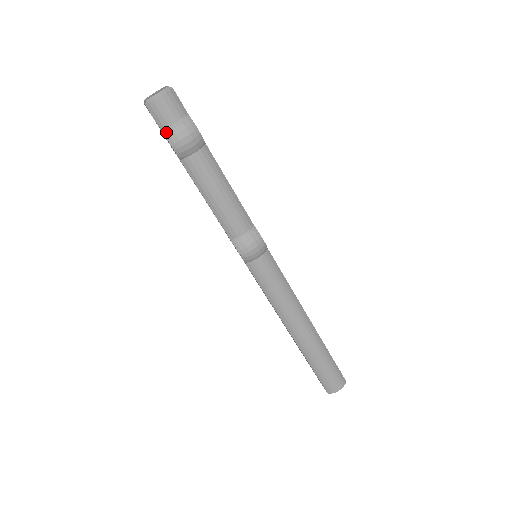
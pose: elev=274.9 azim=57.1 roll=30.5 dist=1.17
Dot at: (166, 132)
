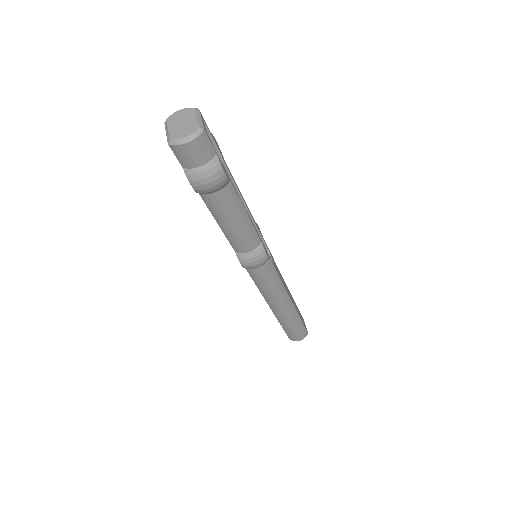
Dot at: (188, 173)
